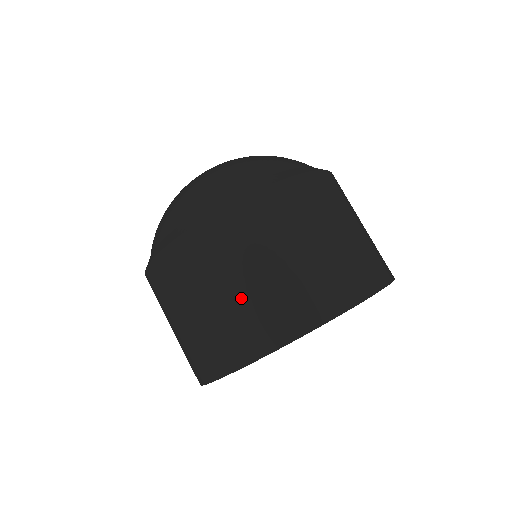
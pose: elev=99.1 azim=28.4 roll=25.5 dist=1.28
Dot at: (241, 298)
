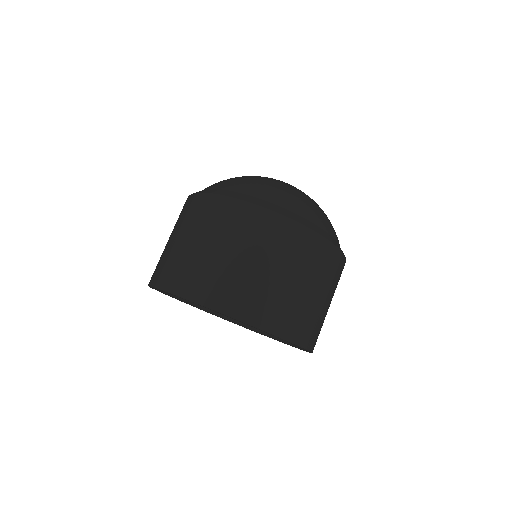
Dot at: (178, 249)
